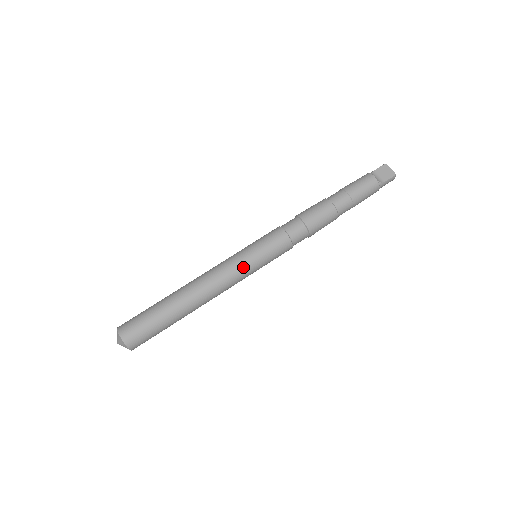
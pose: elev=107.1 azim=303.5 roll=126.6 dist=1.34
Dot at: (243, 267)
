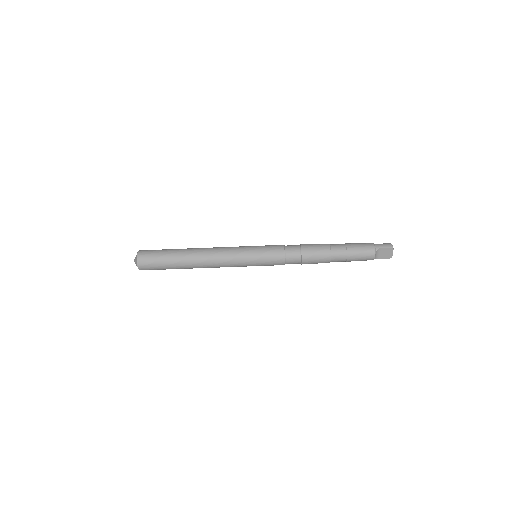
Dot at: (242, 266)
